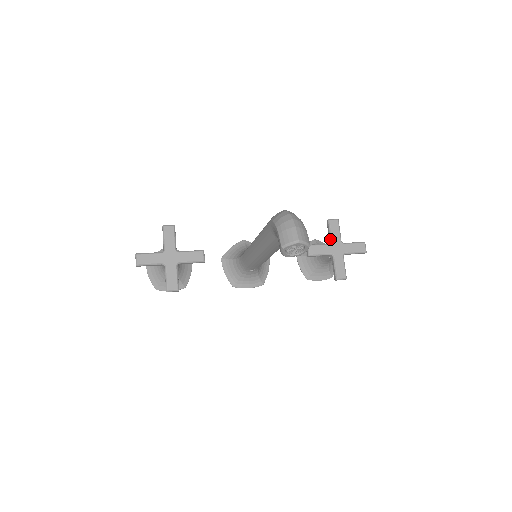
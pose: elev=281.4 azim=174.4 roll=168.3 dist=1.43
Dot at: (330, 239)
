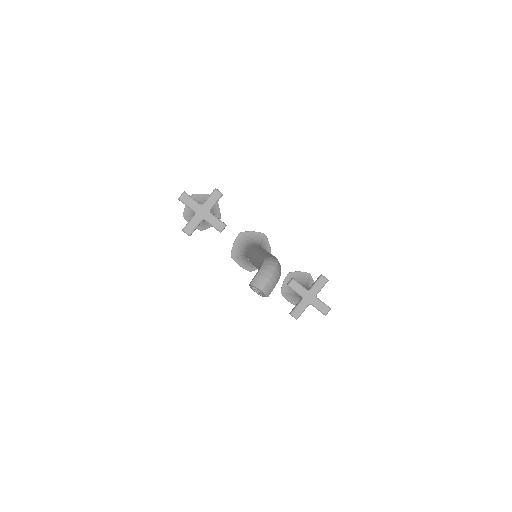
Dot at: (311, 287)
